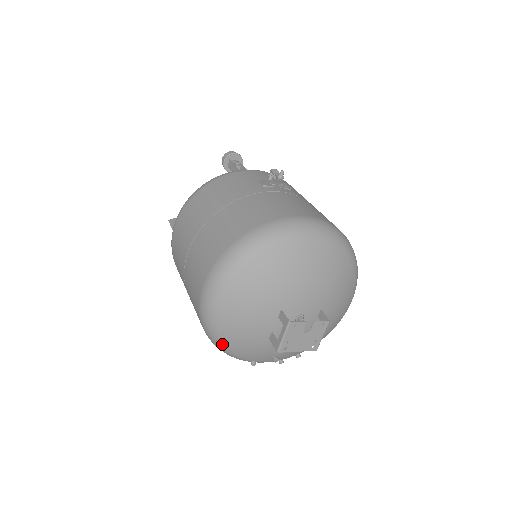
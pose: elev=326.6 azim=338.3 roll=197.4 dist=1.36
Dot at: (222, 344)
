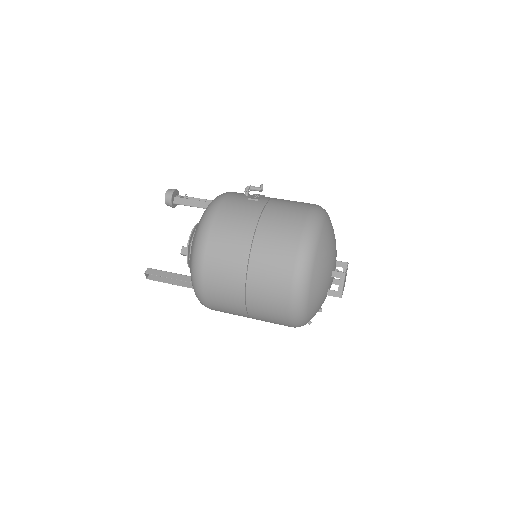
Dot at: (306, 318)
